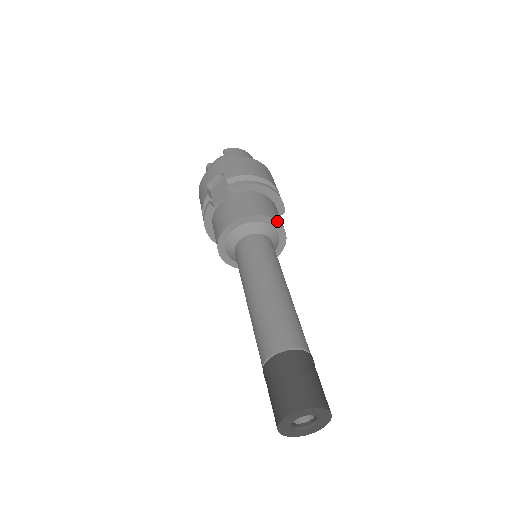
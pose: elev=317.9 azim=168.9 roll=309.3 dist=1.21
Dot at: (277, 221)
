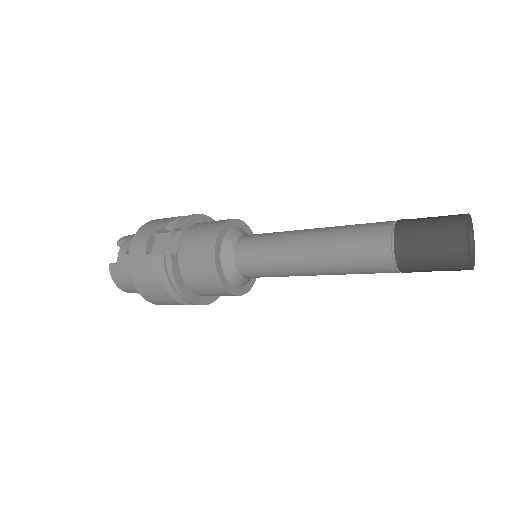
Dot at: (244, 222)
